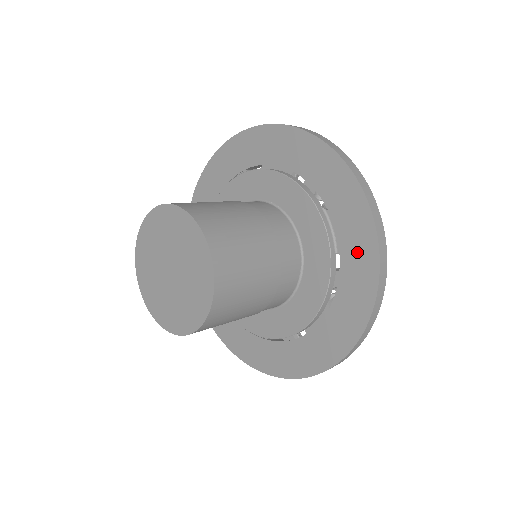
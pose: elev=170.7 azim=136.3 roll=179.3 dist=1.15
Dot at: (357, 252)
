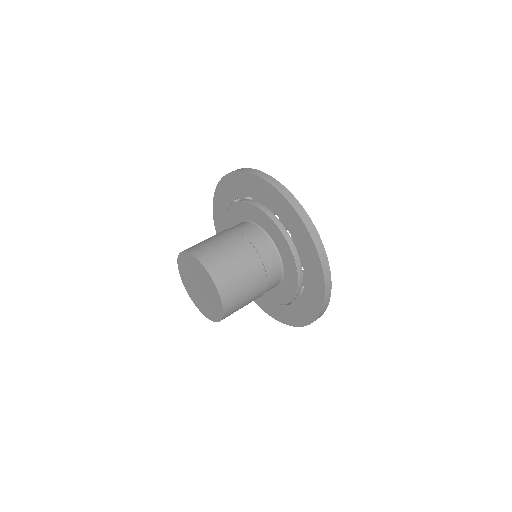
Dot at: (297, 315)
